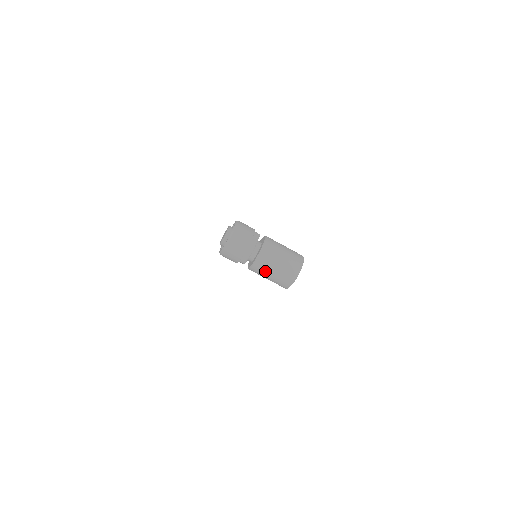
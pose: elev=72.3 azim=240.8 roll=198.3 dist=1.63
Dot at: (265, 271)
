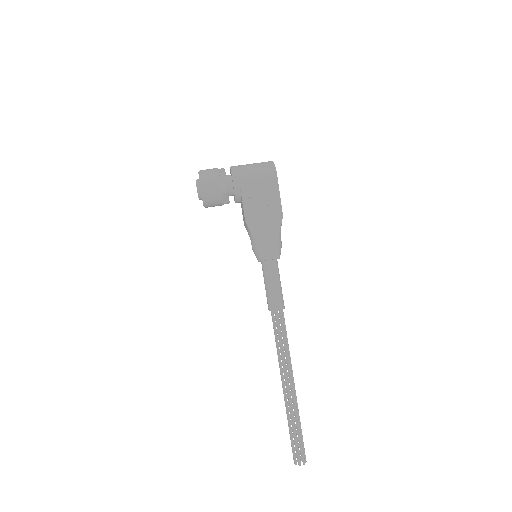
Dot at: (245, 167)
